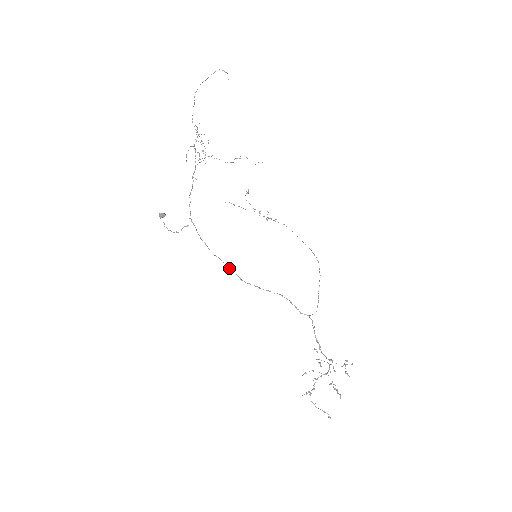
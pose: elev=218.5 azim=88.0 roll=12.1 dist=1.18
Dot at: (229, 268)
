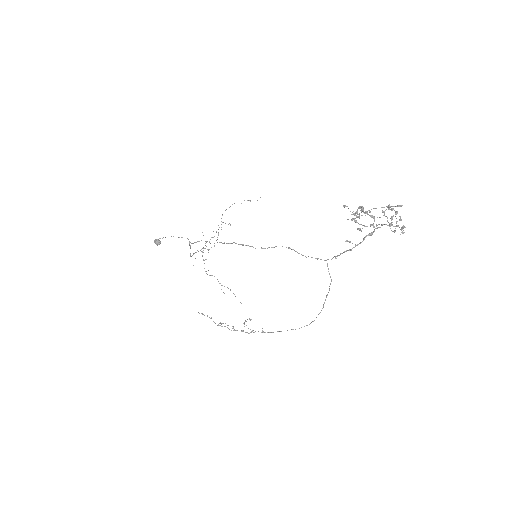
Dot at: (228, 243)
